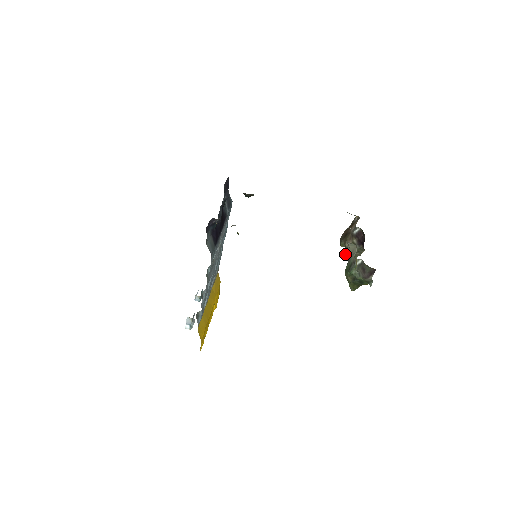
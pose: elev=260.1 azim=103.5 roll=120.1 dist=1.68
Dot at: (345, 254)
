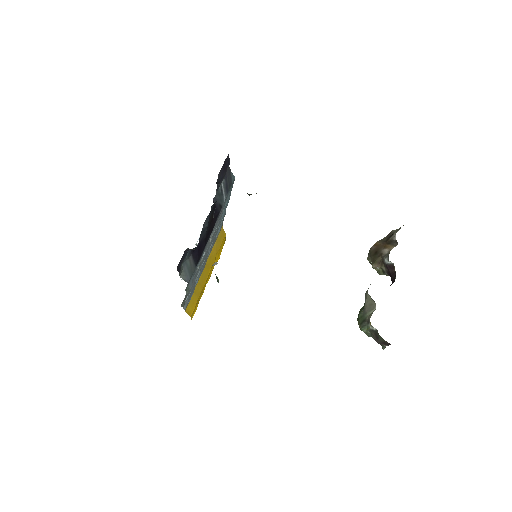
Dot at: occluded
